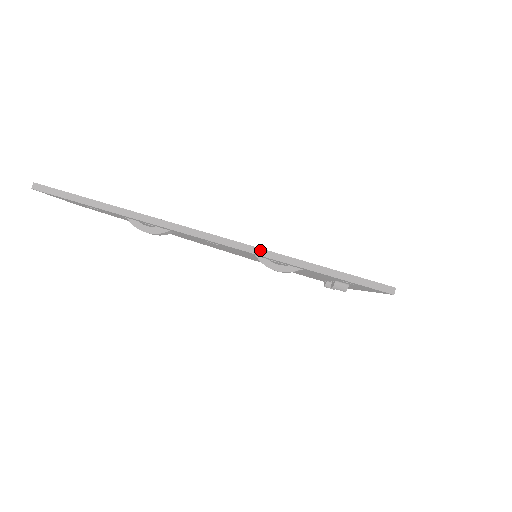
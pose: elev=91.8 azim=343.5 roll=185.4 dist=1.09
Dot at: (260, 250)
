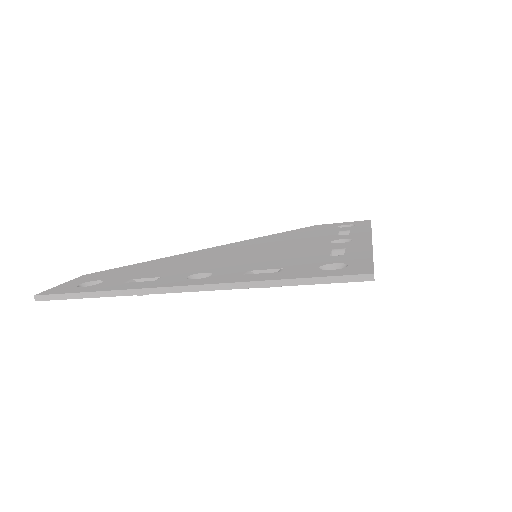
Dot at: (237, 284)
